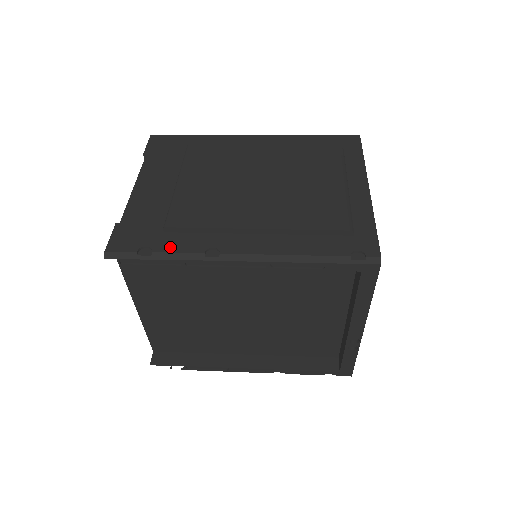
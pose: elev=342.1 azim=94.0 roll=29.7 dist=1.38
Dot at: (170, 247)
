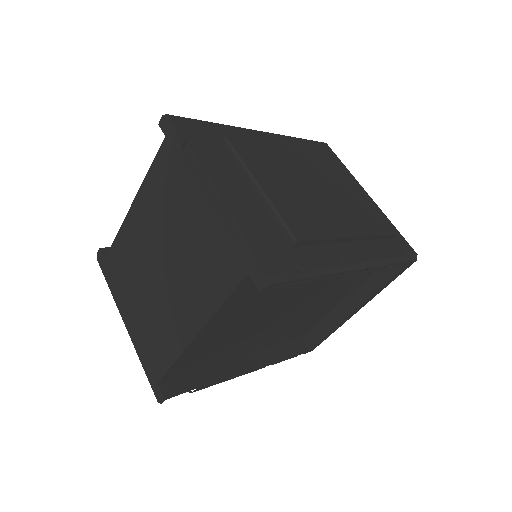
Dot at: (311, 263)
